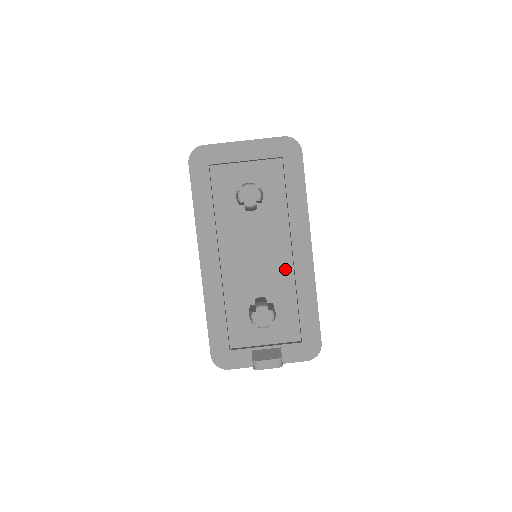
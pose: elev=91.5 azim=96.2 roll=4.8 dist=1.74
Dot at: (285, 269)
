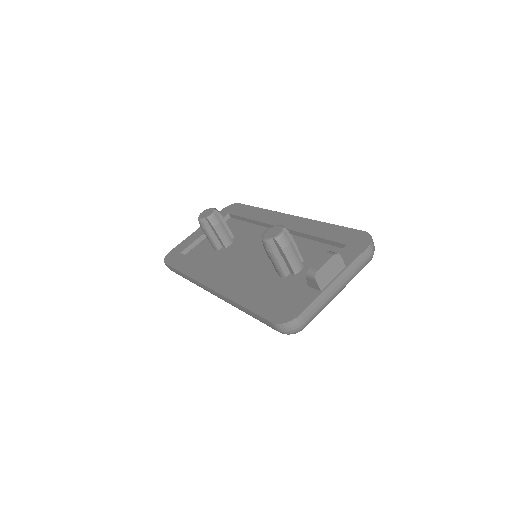
Dot at: occluded
